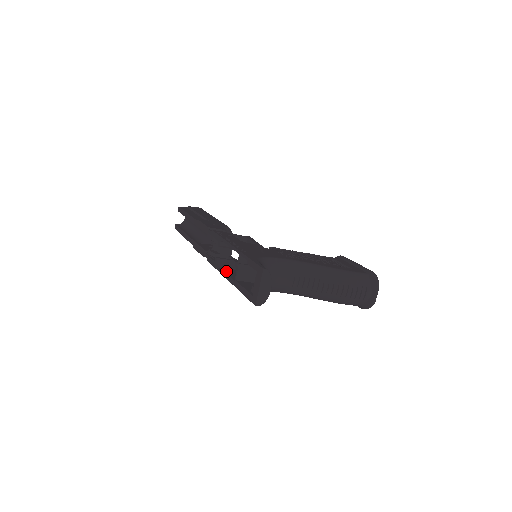
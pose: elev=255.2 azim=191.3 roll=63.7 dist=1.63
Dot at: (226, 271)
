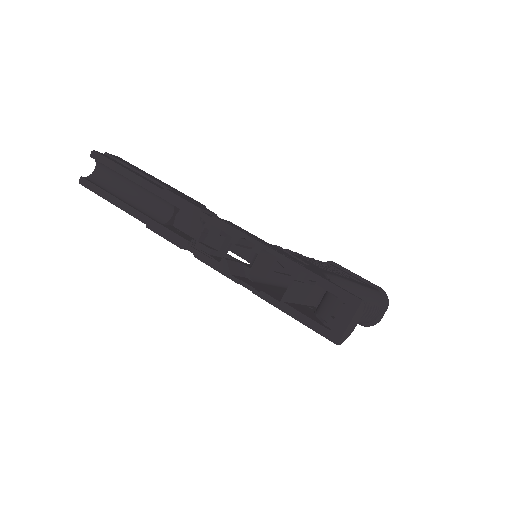
Dot at: (245, 281)
